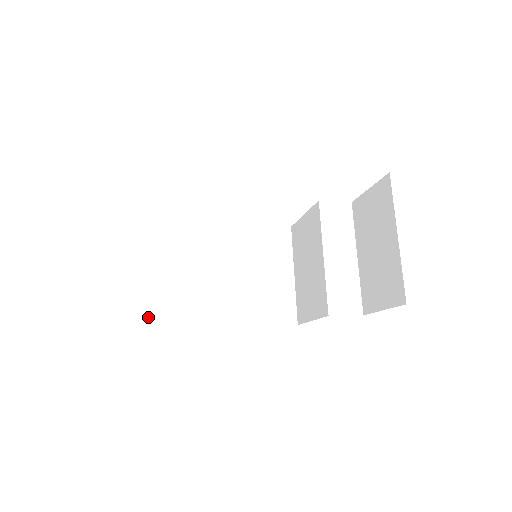
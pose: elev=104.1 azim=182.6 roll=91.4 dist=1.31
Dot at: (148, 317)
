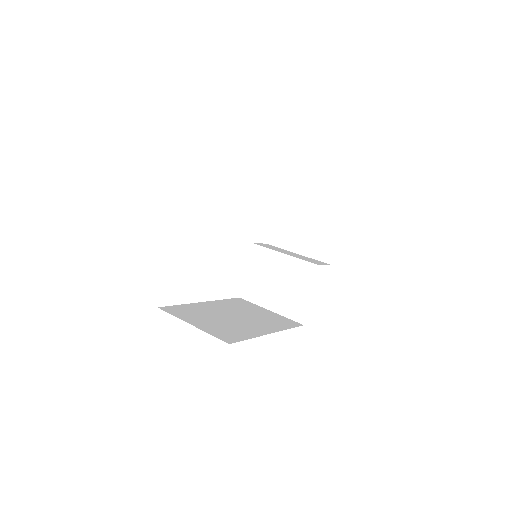
Dot at: occluded
